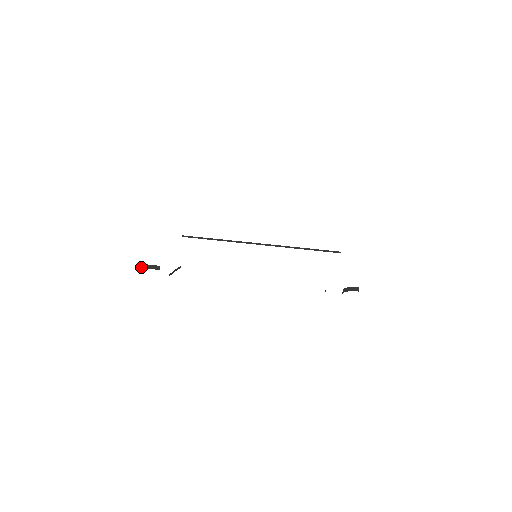
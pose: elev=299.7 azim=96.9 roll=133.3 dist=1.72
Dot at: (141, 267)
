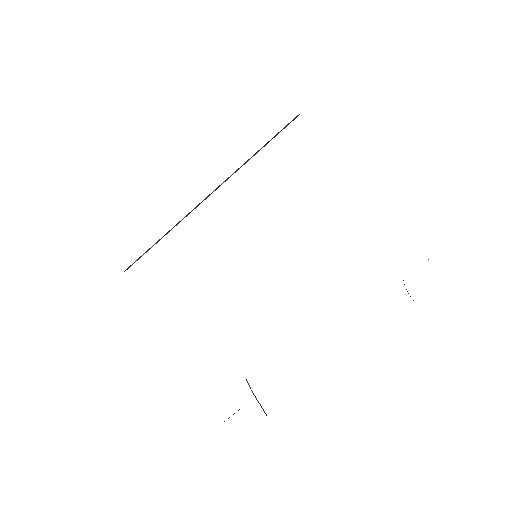
Dot at: occluded
